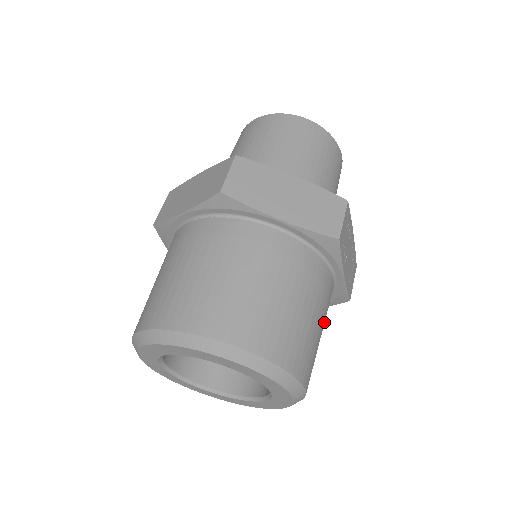
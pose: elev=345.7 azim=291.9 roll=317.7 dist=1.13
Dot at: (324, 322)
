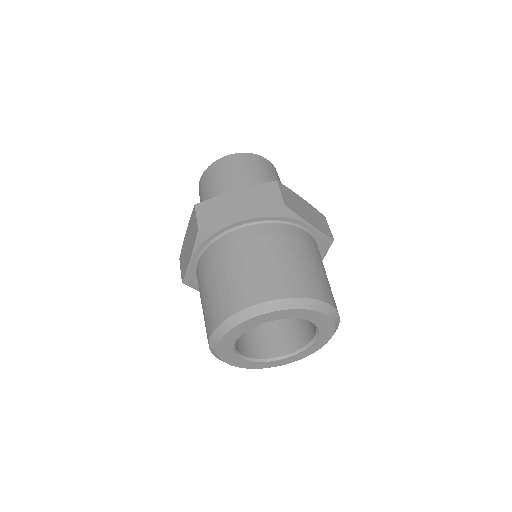
Dot at: occluded
